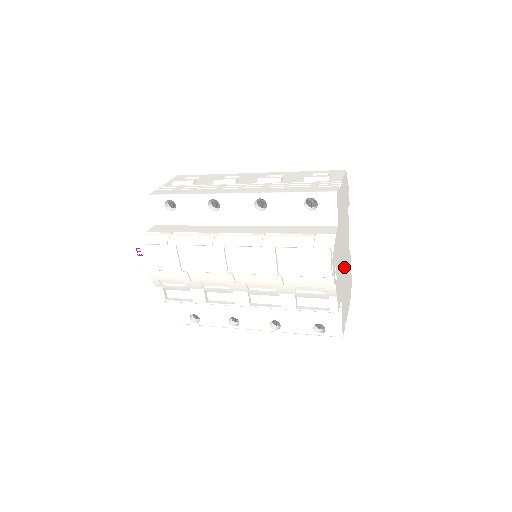
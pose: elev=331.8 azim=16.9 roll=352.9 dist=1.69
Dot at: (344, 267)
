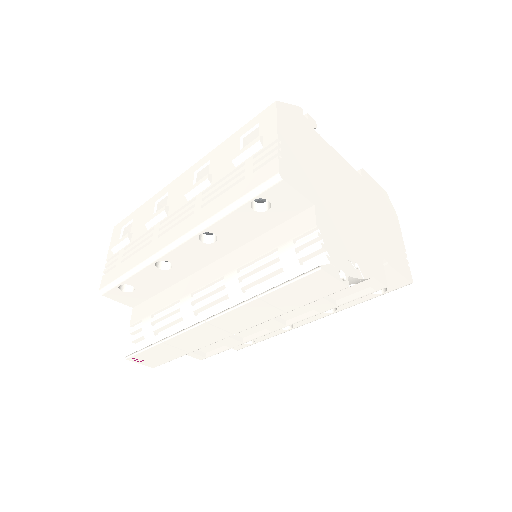
Dot at: (360, 212)
